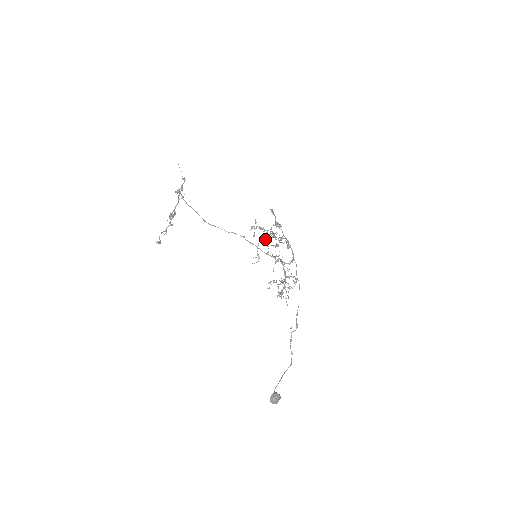
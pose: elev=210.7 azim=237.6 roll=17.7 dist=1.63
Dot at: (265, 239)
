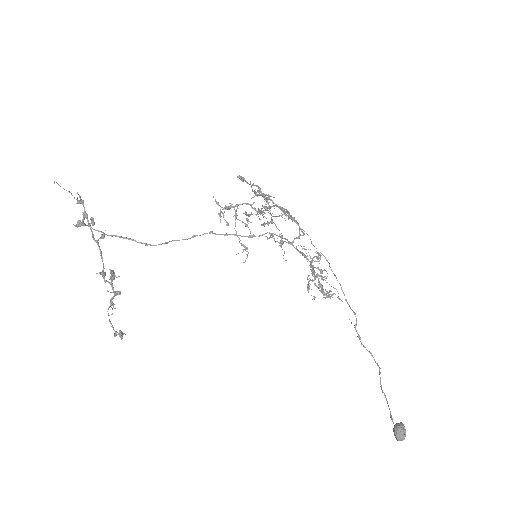
Dot at: occluded
